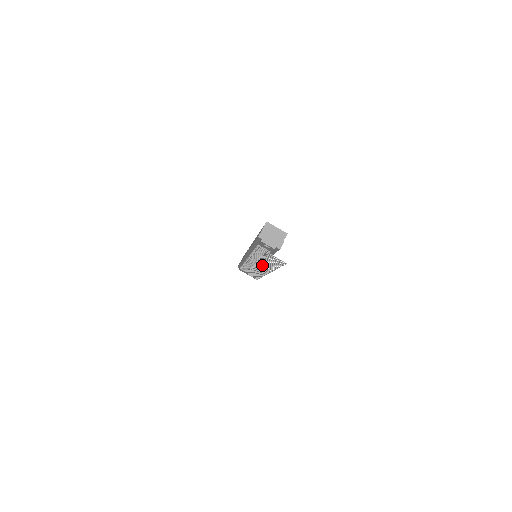
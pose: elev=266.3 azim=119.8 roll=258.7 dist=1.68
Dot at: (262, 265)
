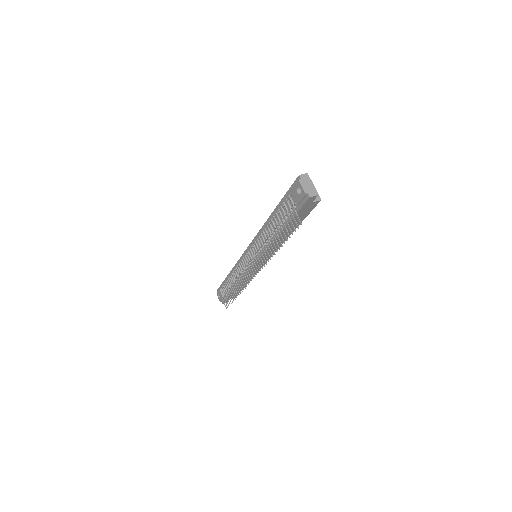
Dot at: occluded
